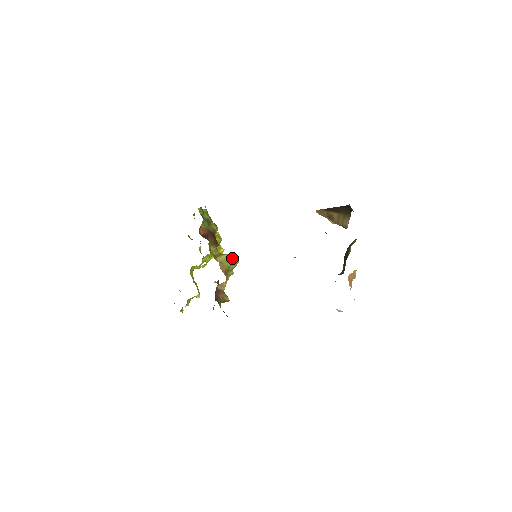
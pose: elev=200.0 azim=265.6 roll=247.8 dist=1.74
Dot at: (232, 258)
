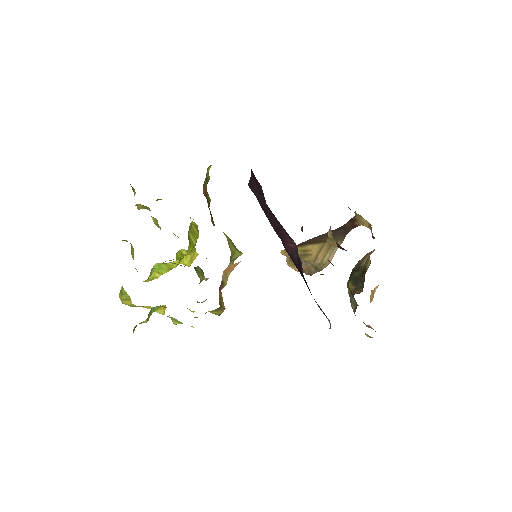
Dot at: (234, 245)
